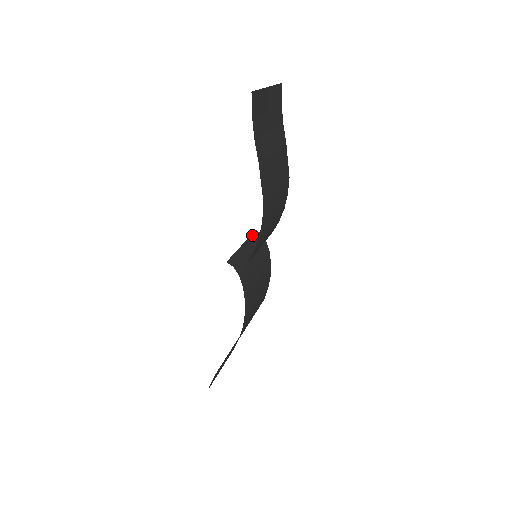
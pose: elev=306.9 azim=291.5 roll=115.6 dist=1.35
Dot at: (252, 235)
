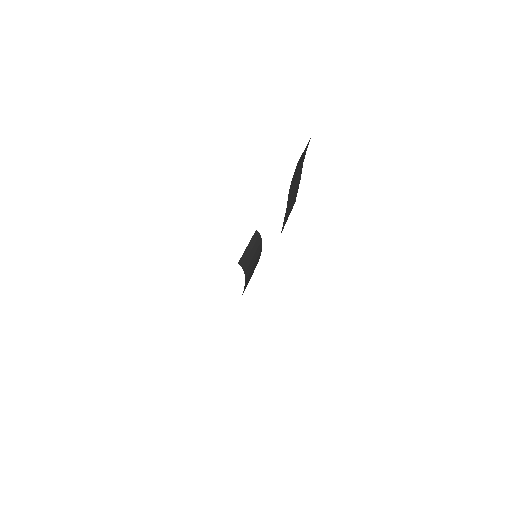
Dot at: (254, 235)
